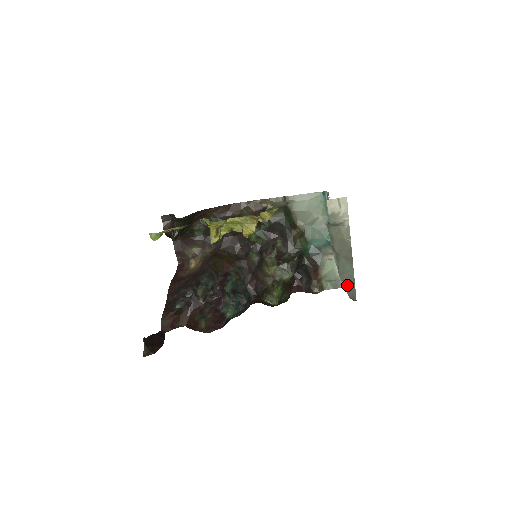
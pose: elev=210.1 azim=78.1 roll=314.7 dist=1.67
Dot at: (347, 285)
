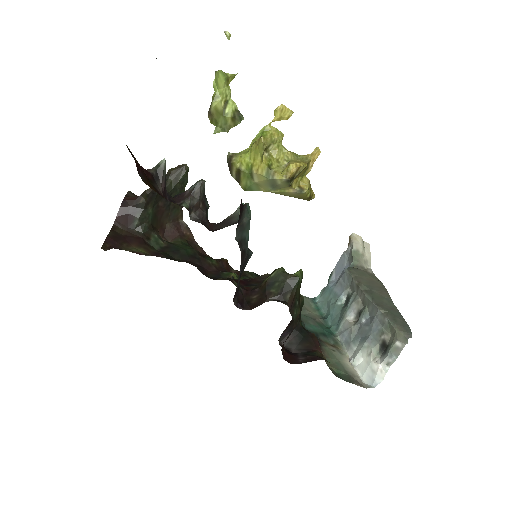
Dot at: (391, 315)
